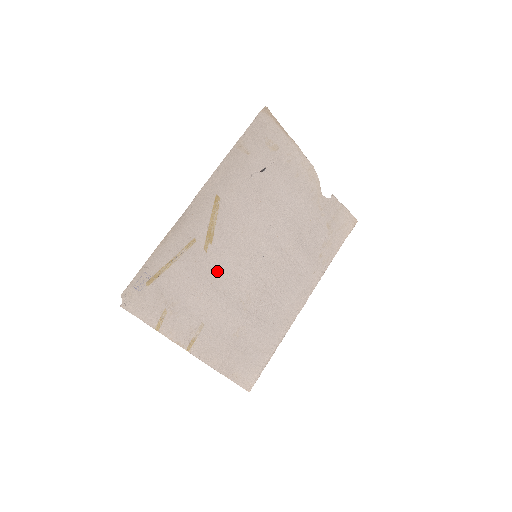
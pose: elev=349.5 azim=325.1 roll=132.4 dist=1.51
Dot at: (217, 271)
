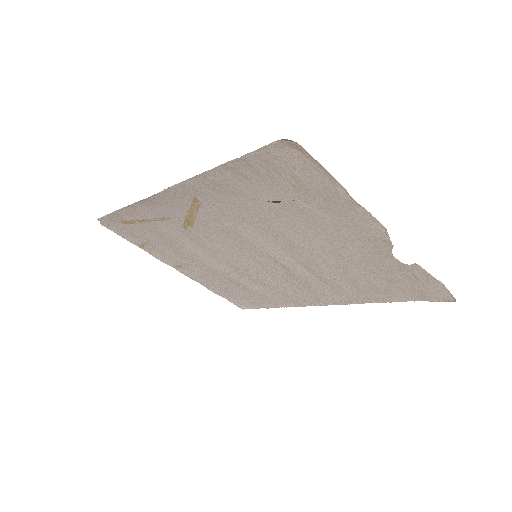
Dot at: (202, 245)
